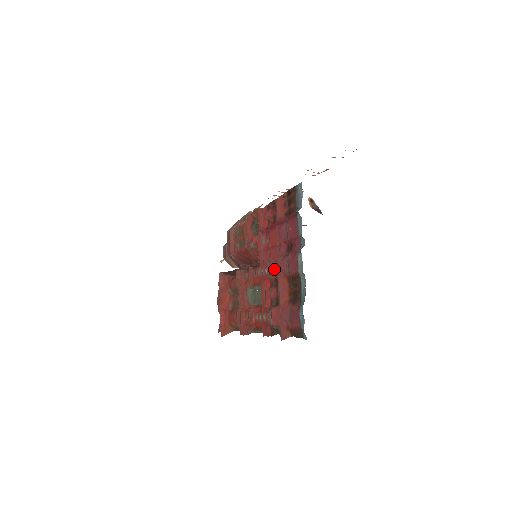
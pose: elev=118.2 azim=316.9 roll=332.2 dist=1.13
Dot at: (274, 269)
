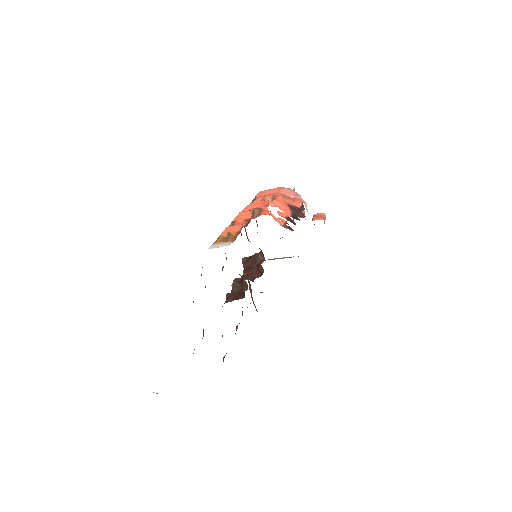
Dot at: occluded
